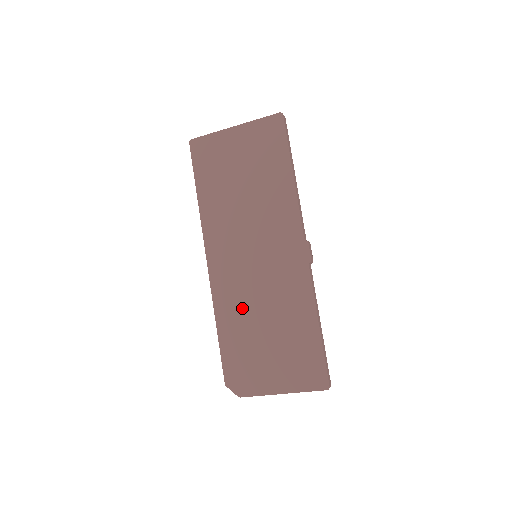
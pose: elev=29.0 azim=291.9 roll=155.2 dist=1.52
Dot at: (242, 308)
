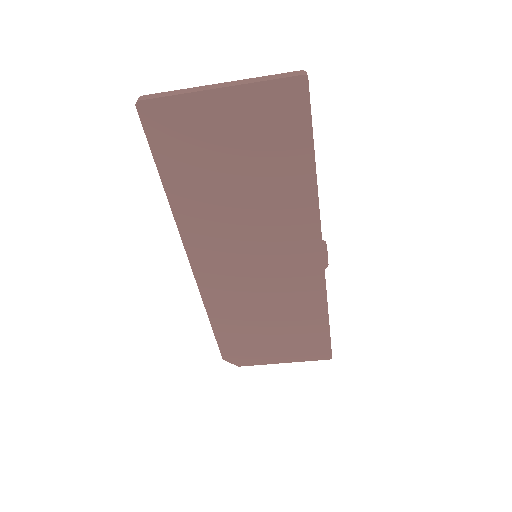
Dot at: (240, 305)
